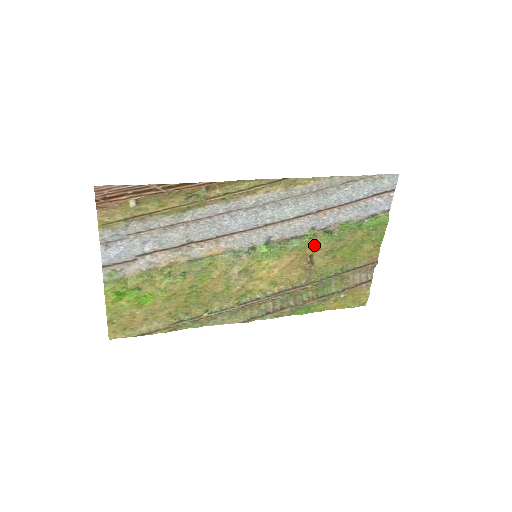
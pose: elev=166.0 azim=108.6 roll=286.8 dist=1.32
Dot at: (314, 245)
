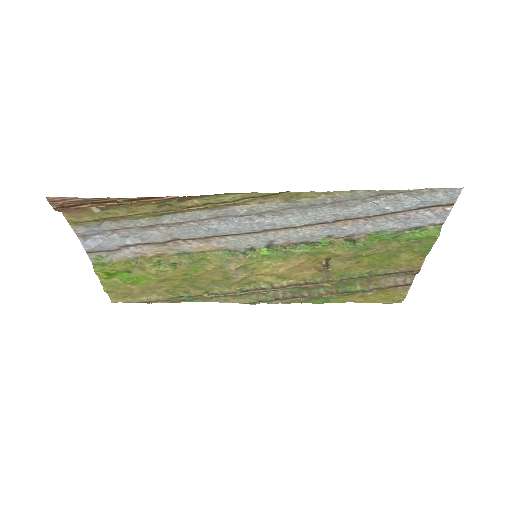
Dot at: (330, 252)
